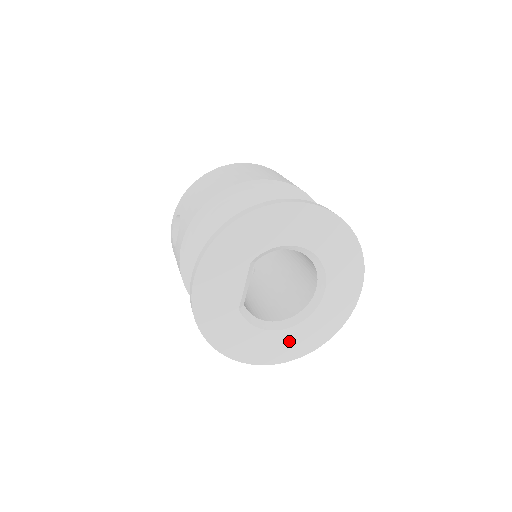
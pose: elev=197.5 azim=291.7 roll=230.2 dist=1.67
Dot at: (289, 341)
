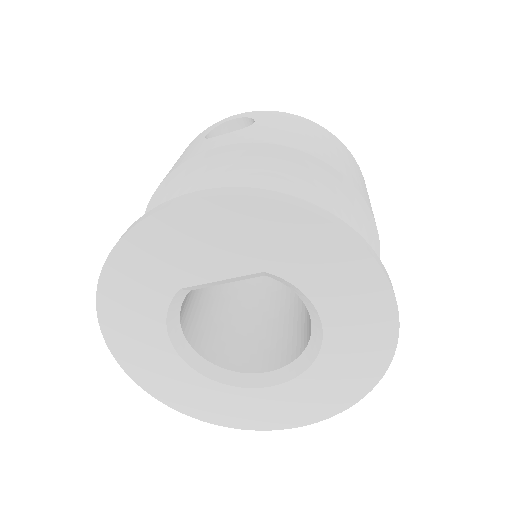
Dot at: (171, 375)
